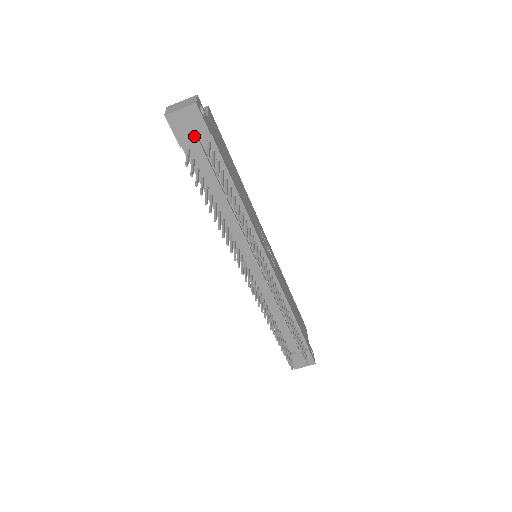
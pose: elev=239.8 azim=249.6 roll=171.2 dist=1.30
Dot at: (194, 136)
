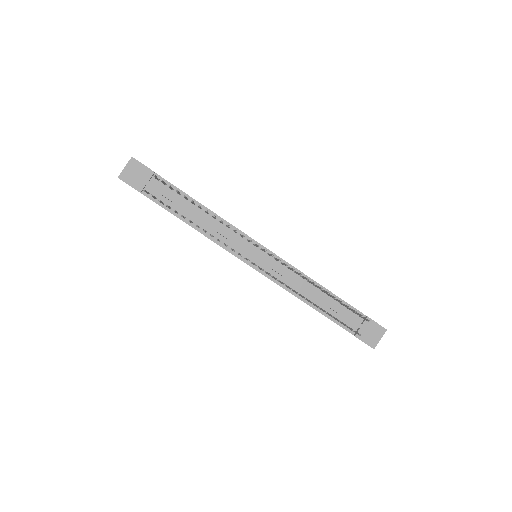
Dot at: (144, 179)
